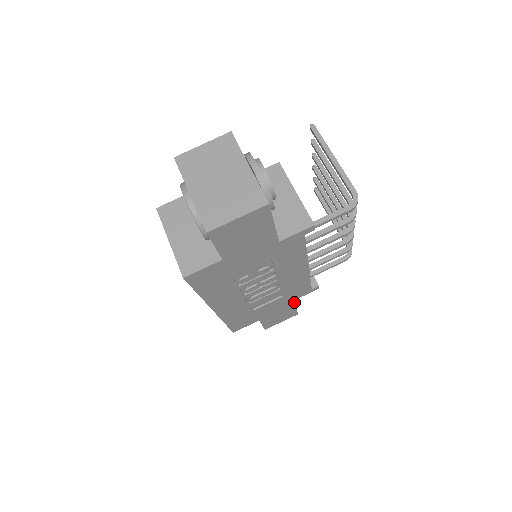
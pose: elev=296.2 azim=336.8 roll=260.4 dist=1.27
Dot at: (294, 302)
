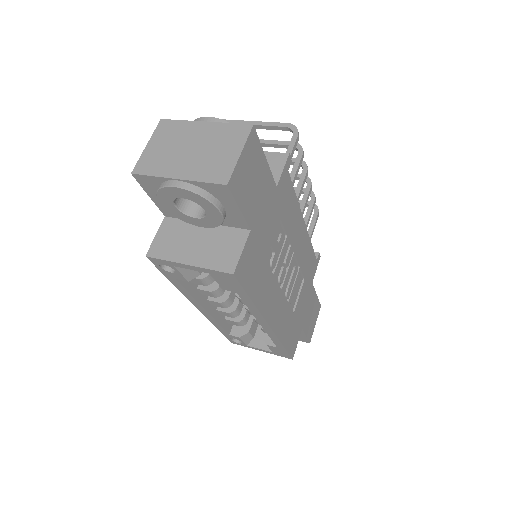
Dot at: (313, 287)
